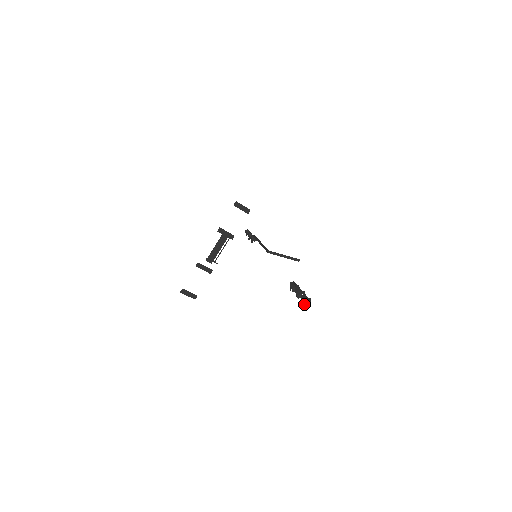
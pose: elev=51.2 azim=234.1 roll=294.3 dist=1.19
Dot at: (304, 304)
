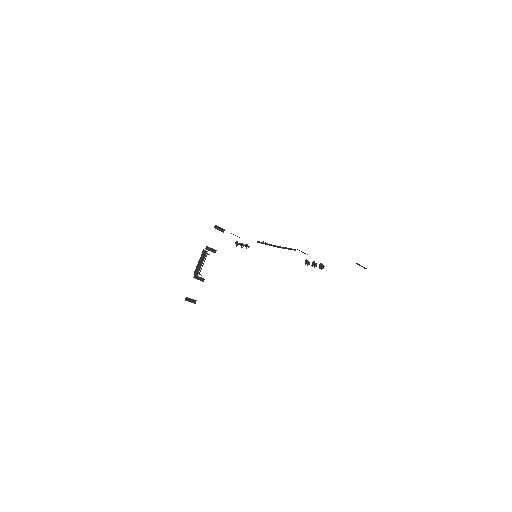
Dot at: occluded
